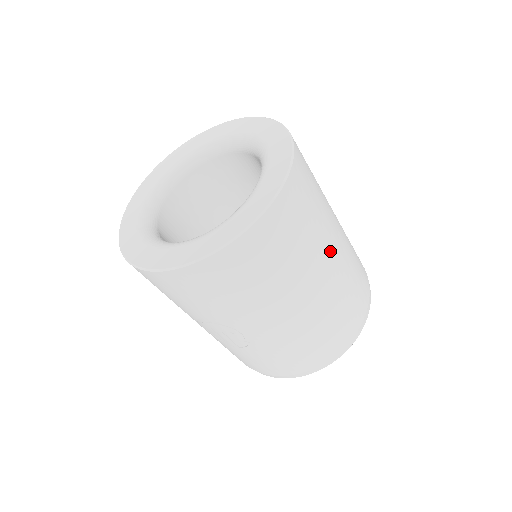
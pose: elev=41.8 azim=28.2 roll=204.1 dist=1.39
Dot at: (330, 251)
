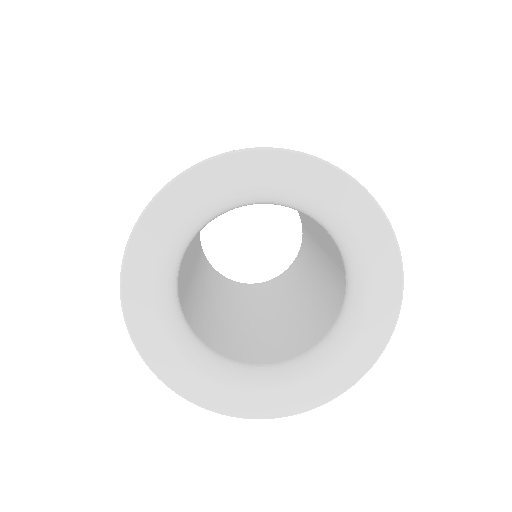
Dot at: occluded
